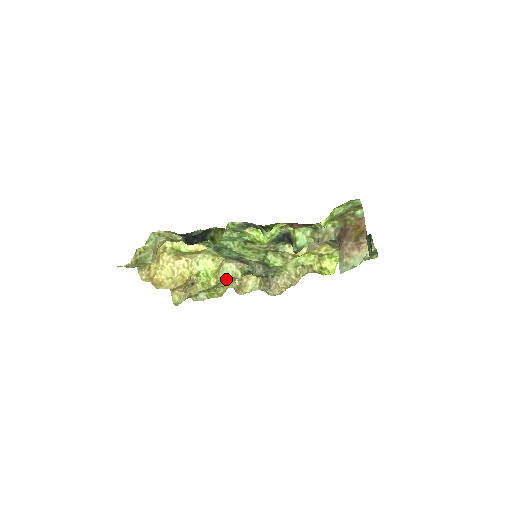
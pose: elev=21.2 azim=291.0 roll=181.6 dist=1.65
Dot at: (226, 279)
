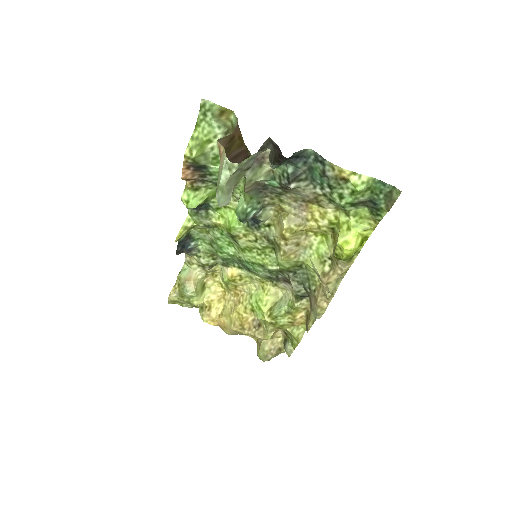
Dot at: (282, 310)
